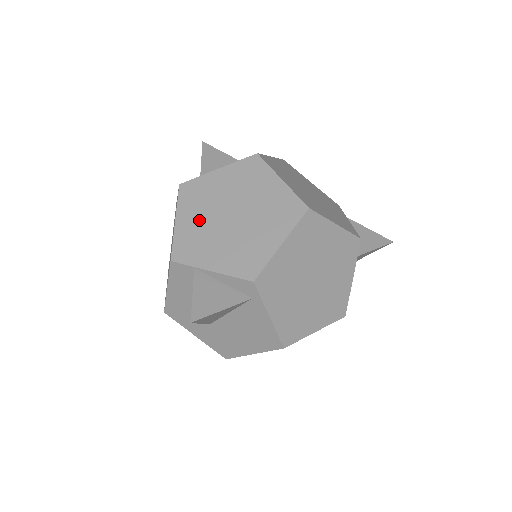
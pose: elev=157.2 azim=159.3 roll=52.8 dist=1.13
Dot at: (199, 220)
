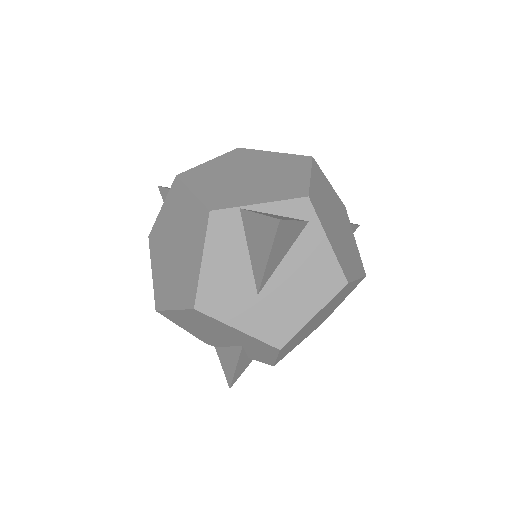
Dot at: (217, 185)
